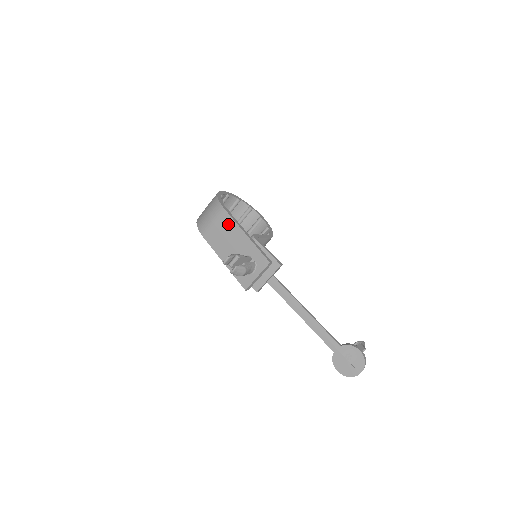
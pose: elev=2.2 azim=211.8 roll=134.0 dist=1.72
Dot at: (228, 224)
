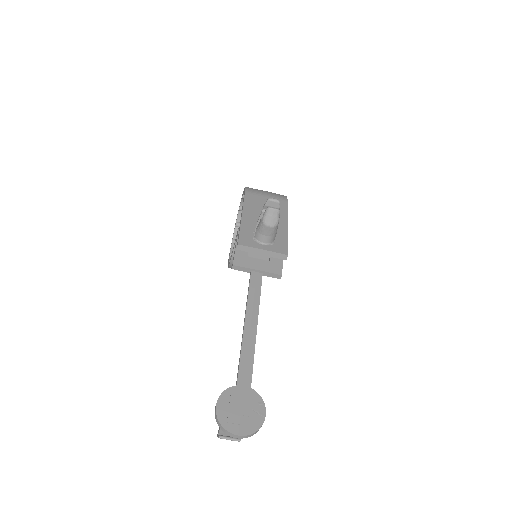
Dot at: occluded
